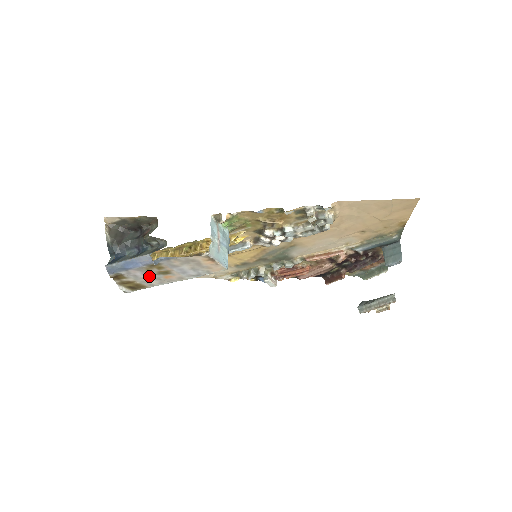
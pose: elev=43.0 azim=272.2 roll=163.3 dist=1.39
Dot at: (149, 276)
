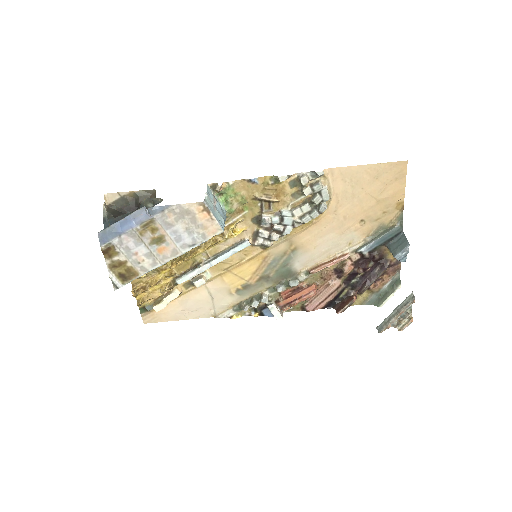
Dot at: (142, 249)
